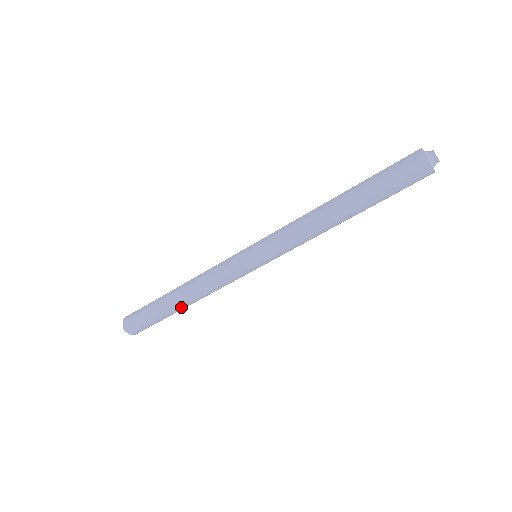
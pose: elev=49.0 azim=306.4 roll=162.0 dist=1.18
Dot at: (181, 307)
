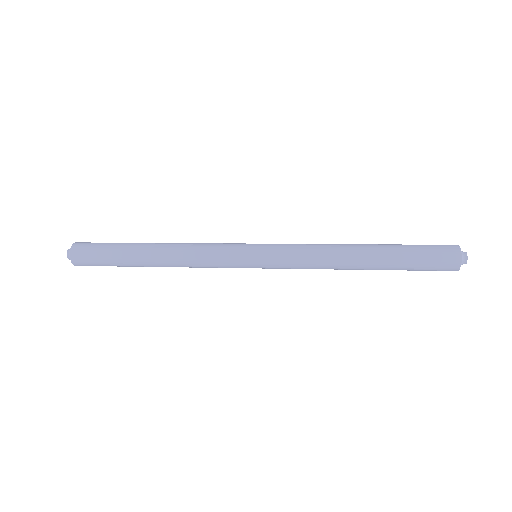
Dot at: (149, 265)
